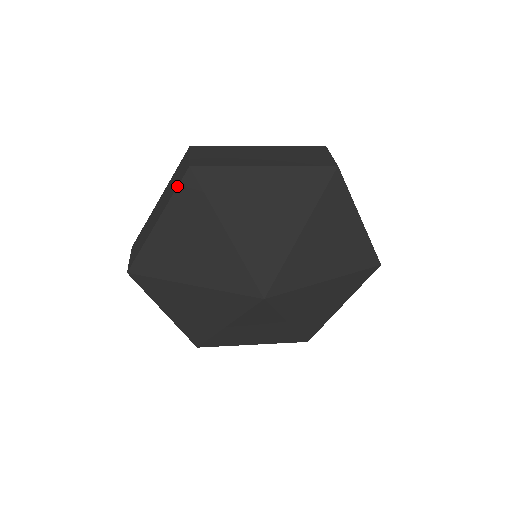
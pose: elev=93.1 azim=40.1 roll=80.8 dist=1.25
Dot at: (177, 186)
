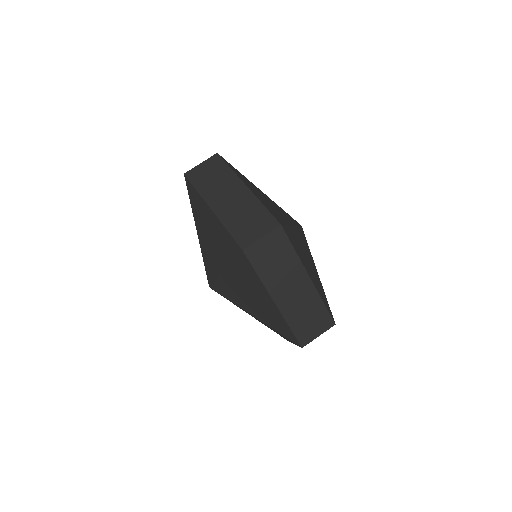
Dot at: occluded
